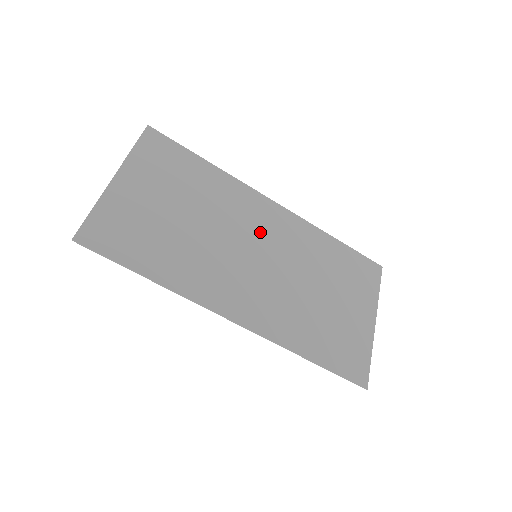
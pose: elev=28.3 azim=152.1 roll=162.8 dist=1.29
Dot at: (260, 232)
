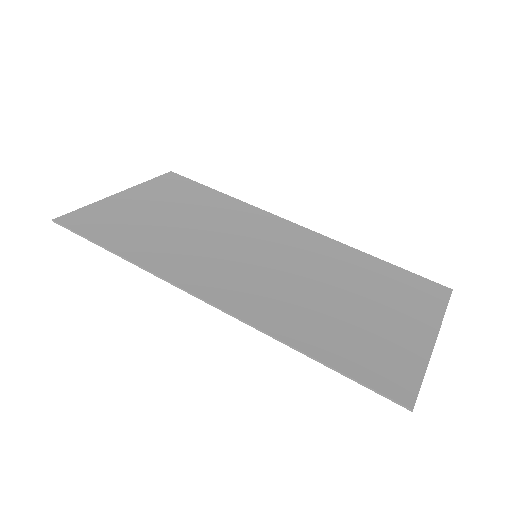
Dot at: (268, 240)
